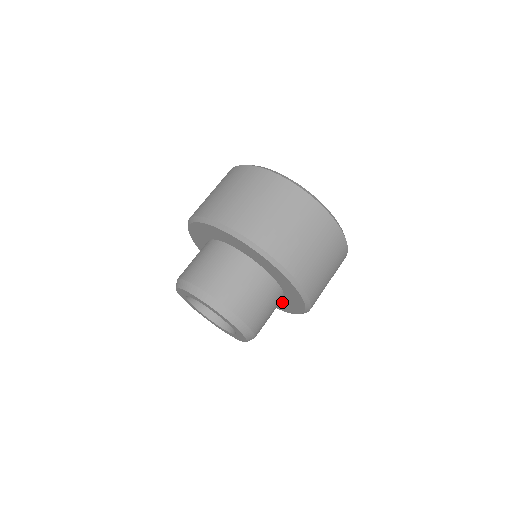
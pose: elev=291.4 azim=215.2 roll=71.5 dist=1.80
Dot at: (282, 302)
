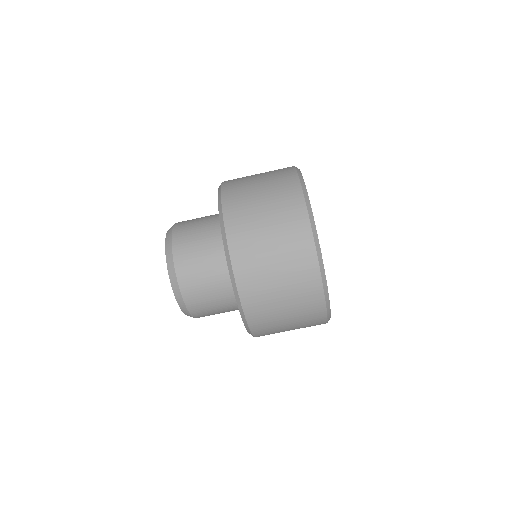
Dot at: occluded
